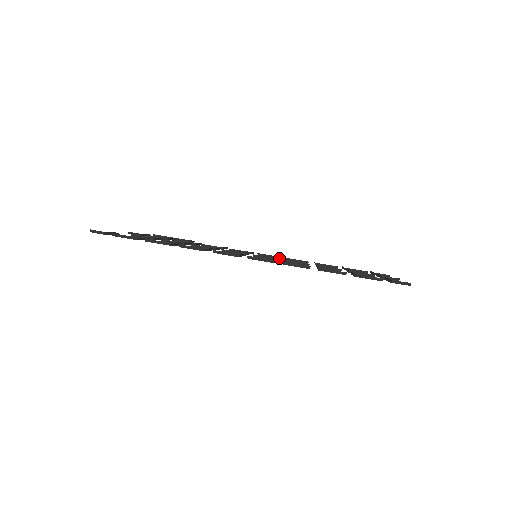
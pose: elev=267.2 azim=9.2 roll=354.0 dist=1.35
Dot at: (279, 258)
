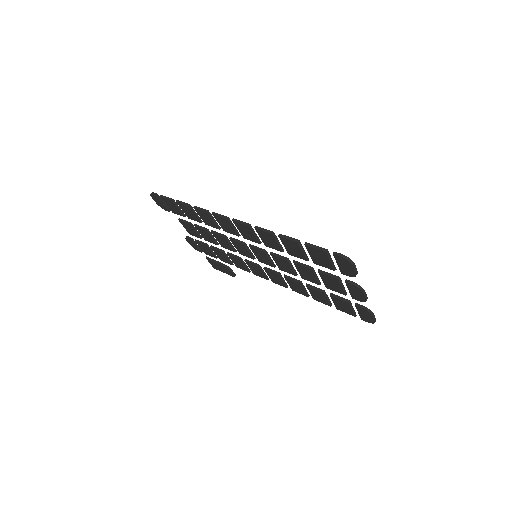
Dot at: (279, 273)
